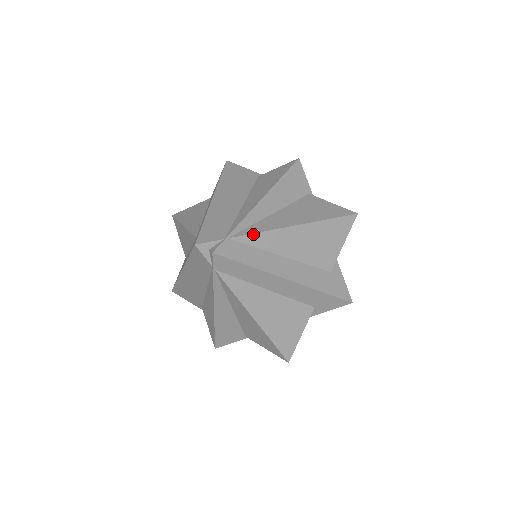
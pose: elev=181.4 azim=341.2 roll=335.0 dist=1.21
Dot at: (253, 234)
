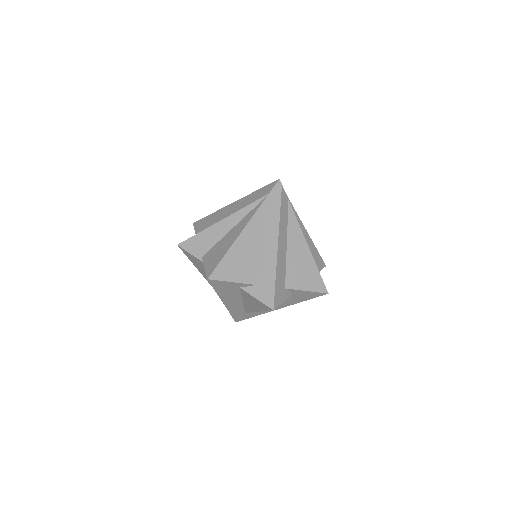
Dot at: (295, 216)
